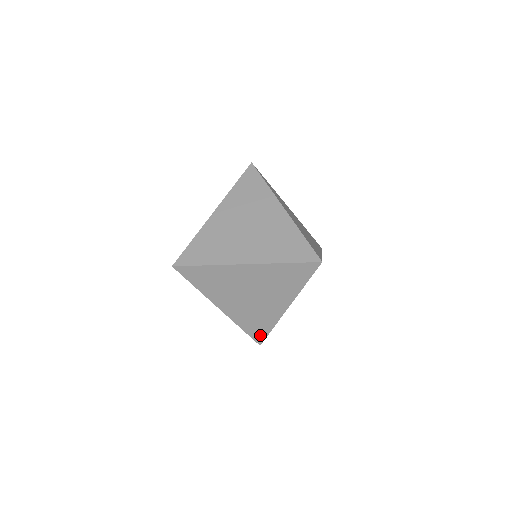
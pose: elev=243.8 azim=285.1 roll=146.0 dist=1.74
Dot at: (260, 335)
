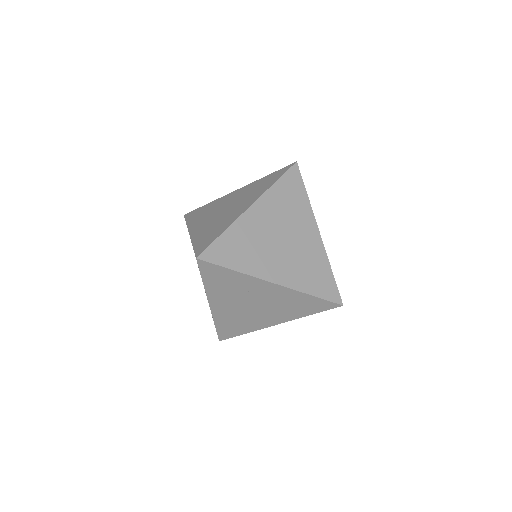
Dot at: (228, 334)
